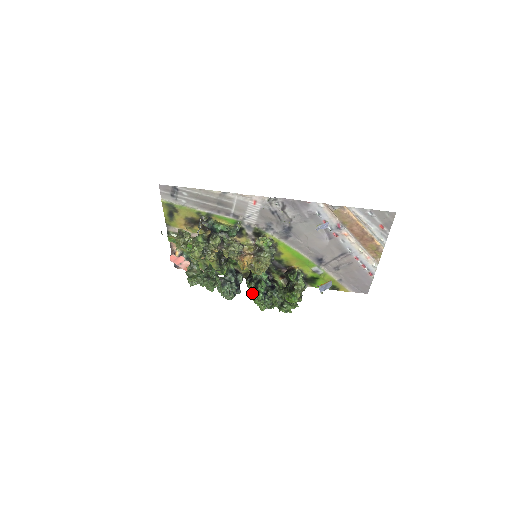
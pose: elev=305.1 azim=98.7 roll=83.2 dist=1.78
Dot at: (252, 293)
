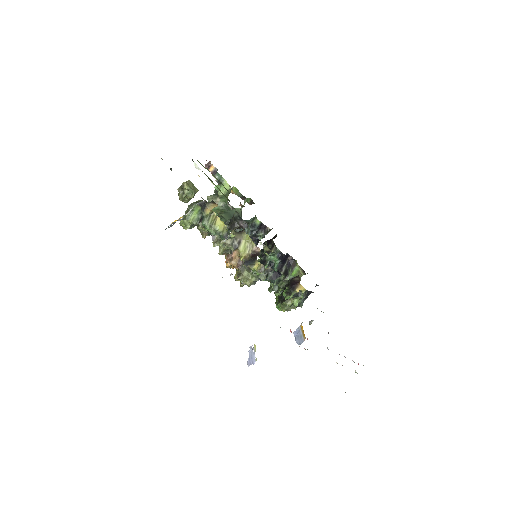
Dot at: occluded
